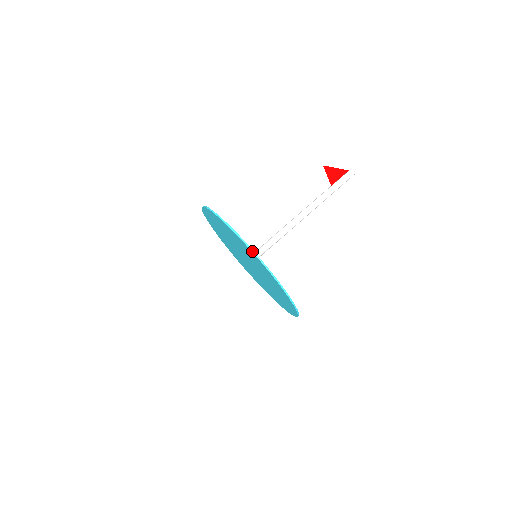
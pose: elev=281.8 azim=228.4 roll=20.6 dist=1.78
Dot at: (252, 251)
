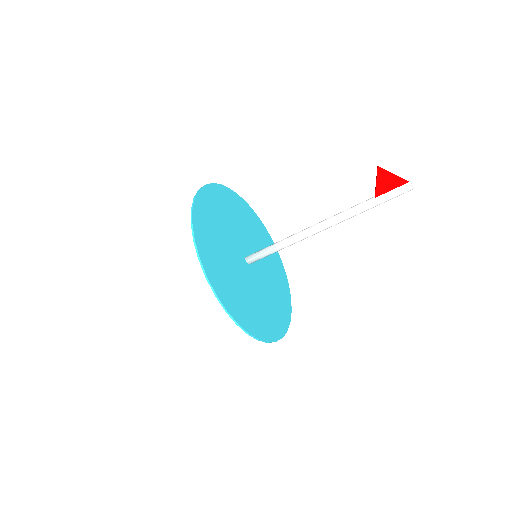
Dot at: occluded
